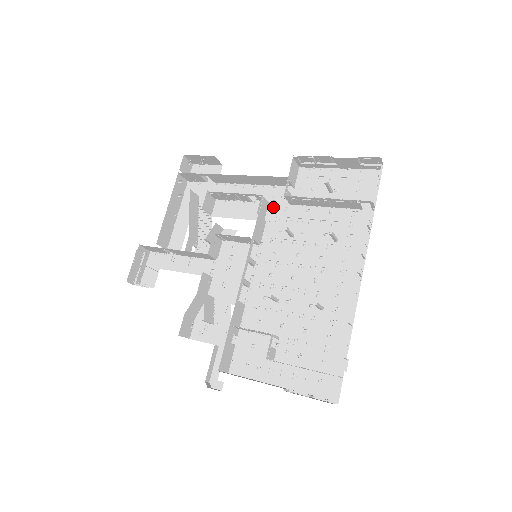
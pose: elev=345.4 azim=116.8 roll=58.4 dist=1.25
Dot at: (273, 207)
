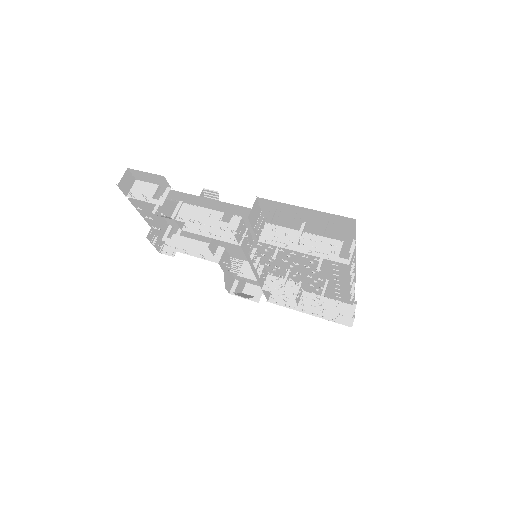
Dot at: (248, 221)
